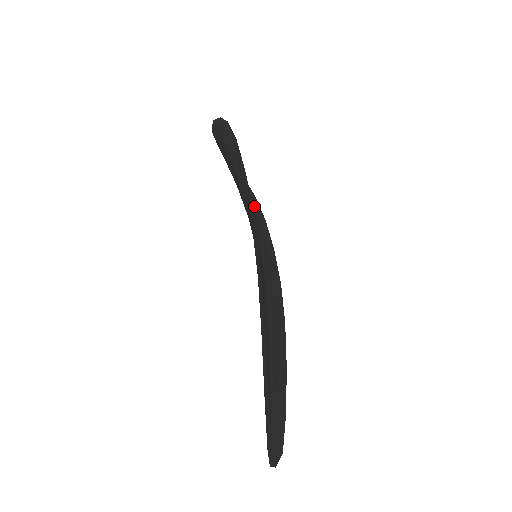
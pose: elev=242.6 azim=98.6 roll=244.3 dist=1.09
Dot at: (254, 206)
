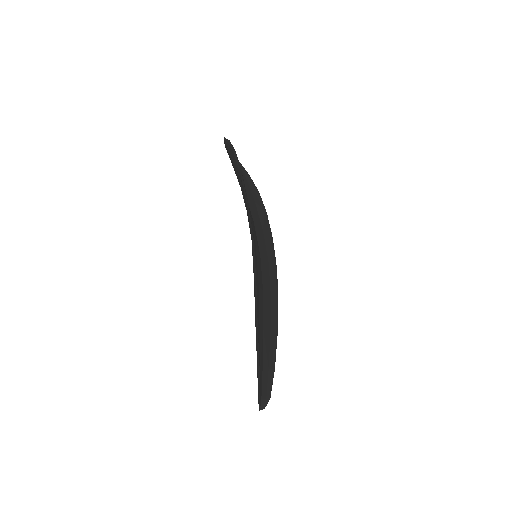
Dot at: (257, 205)
